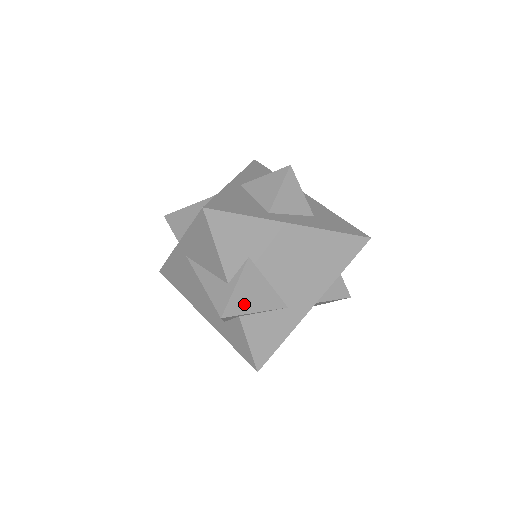
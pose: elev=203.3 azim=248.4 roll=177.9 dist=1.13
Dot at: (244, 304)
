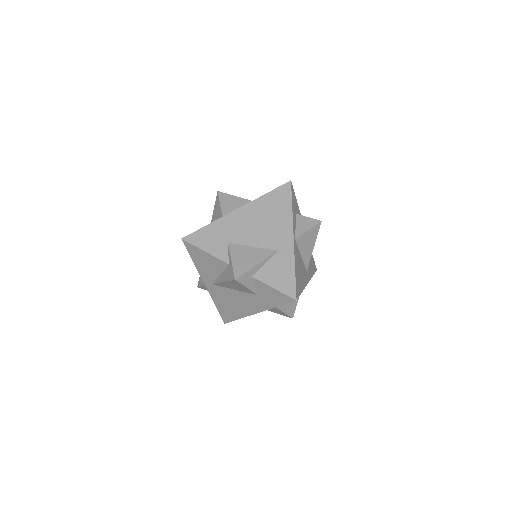
Dot at: (245, 265)
